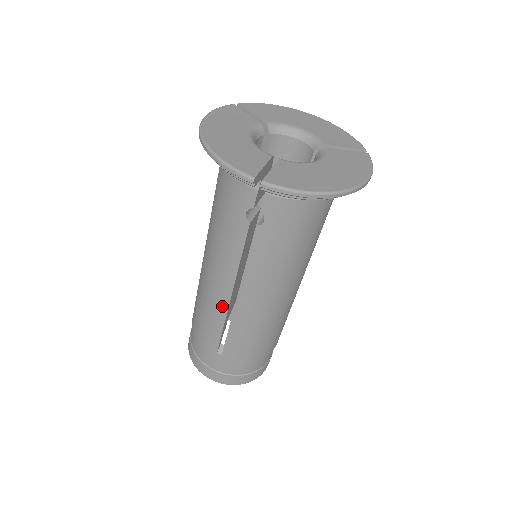
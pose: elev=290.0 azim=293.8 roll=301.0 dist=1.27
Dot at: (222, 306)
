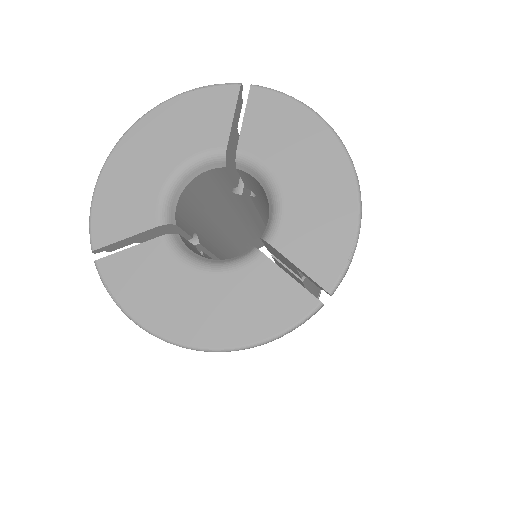
Dot at: occluded
